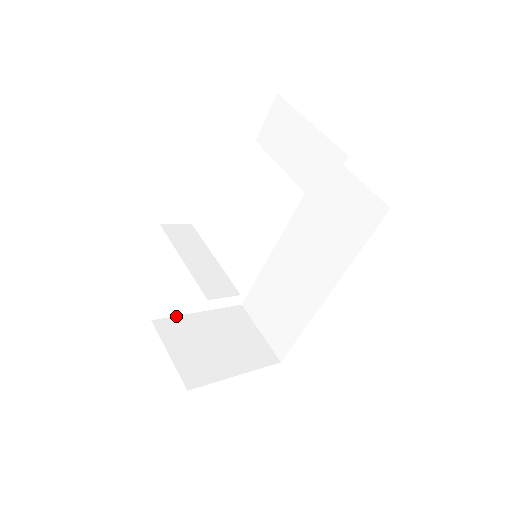
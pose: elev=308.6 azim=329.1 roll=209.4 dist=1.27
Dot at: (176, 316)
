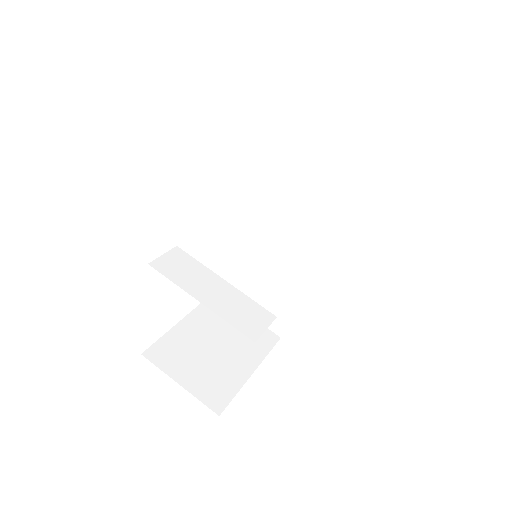
Dot at: (162, 336)
